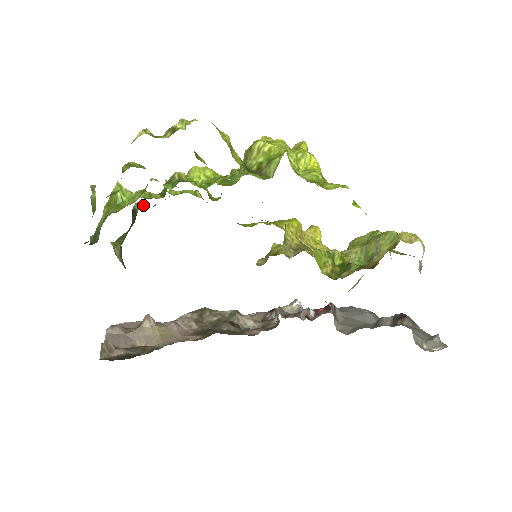
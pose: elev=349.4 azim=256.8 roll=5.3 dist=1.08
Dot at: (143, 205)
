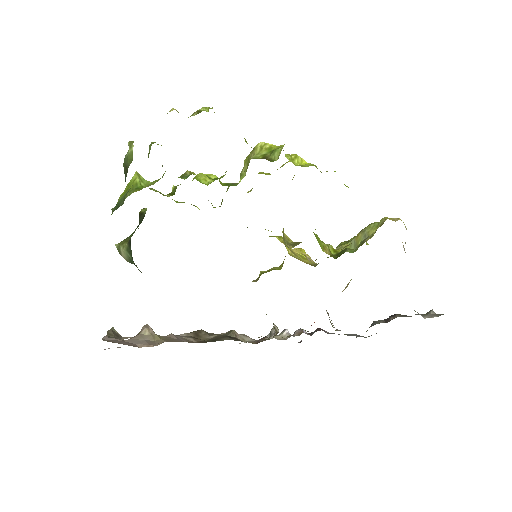
Dot at: occluded
